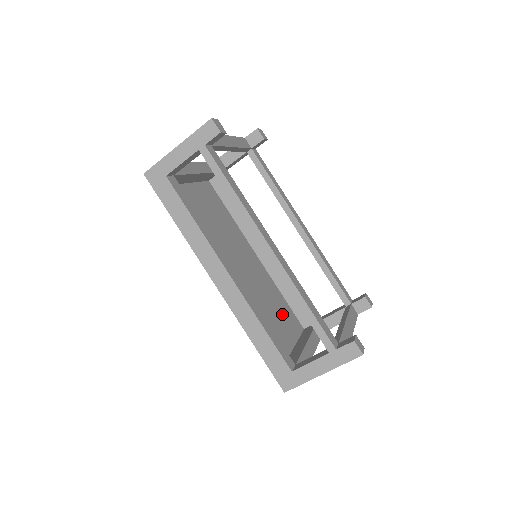
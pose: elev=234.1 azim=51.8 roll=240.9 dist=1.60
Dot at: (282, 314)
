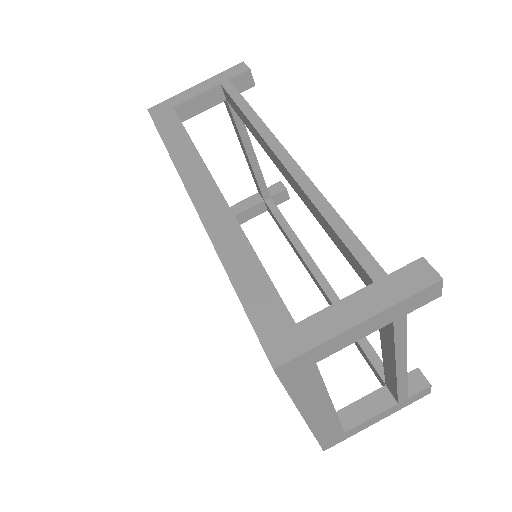
Dot at: occluded
